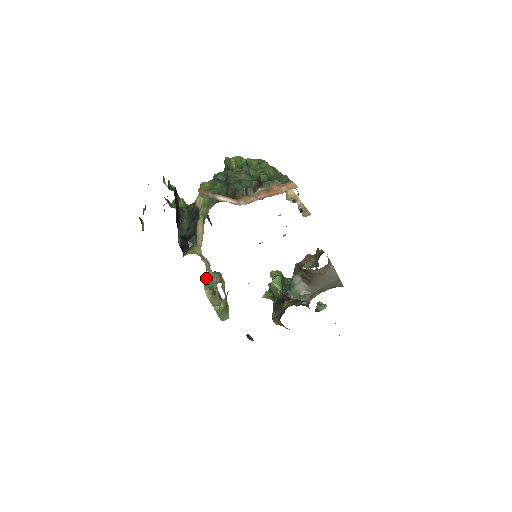
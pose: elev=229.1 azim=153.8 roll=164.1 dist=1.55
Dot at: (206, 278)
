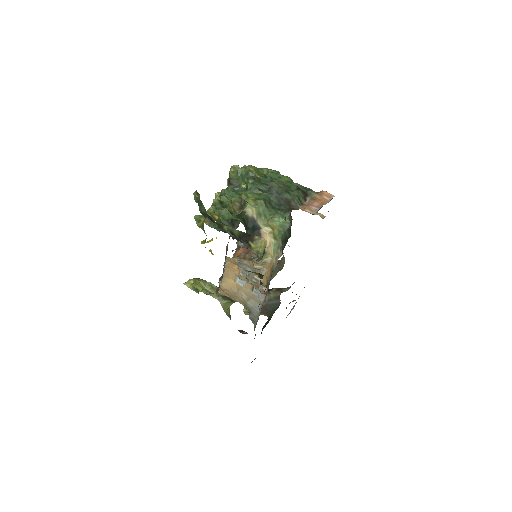
Dot at: (200, 286)
